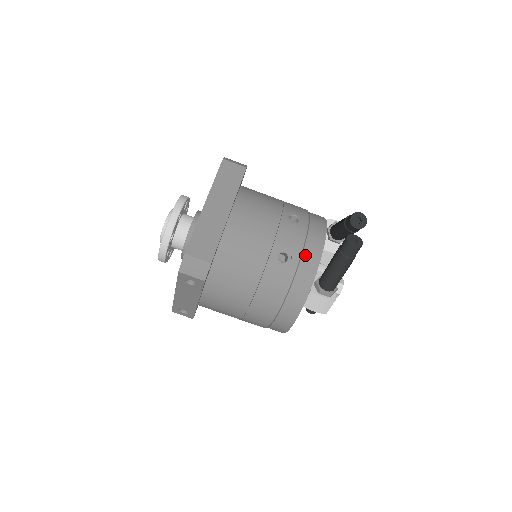
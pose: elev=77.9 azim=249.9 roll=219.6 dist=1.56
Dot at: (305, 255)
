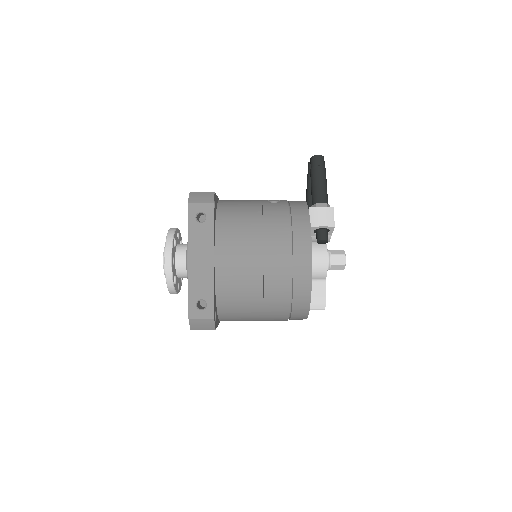
Dot at: (291, 201)
